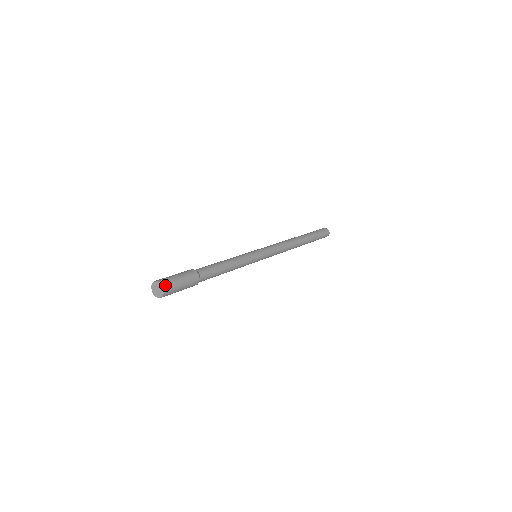
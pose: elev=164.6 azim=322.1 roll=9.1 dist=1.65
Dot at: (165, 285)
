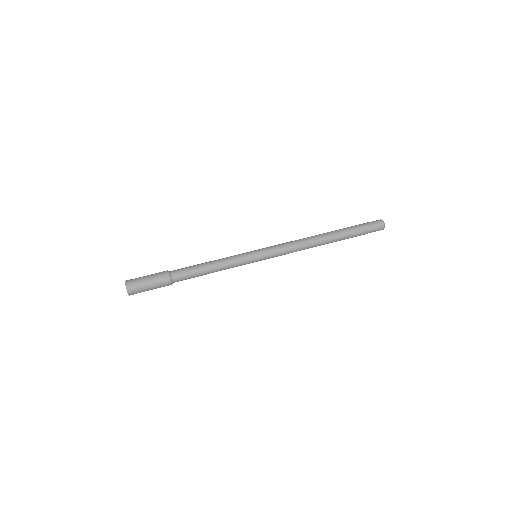
Dot at: (132, 294)
